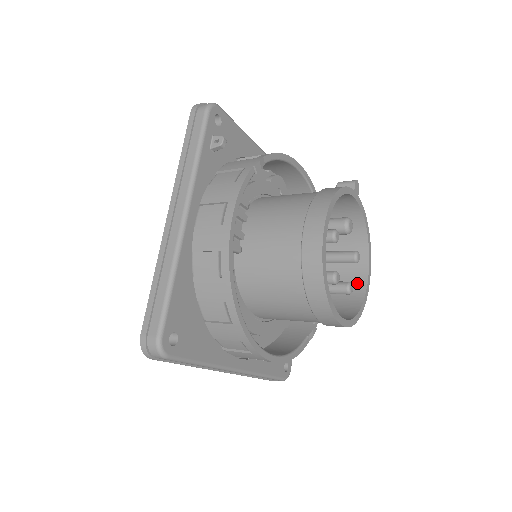
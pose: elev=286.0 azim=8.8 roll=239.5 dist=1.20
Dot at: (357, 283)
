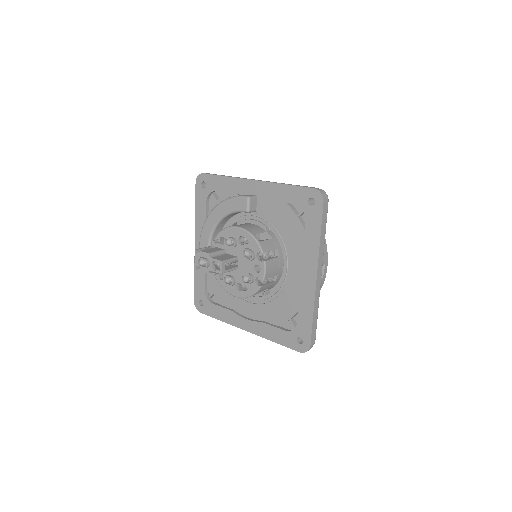
Dot at: occluded
